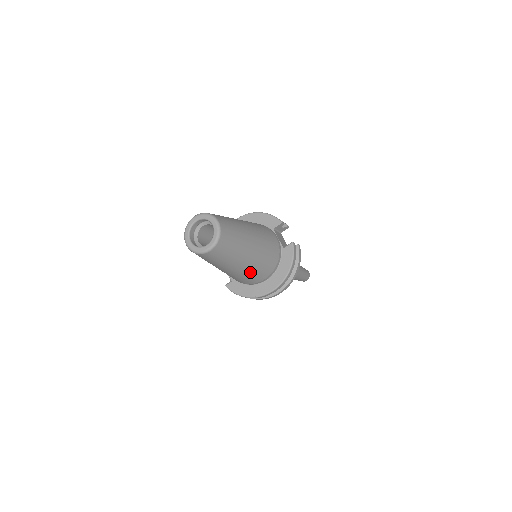
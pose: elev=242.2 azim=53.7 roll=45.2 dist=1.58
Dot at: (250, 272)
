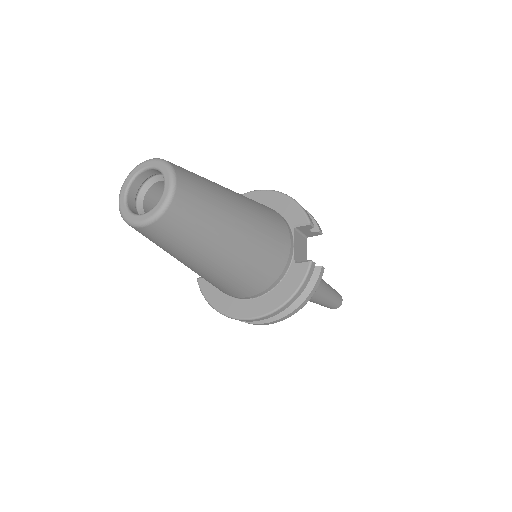
Dot at: (222, 280)
